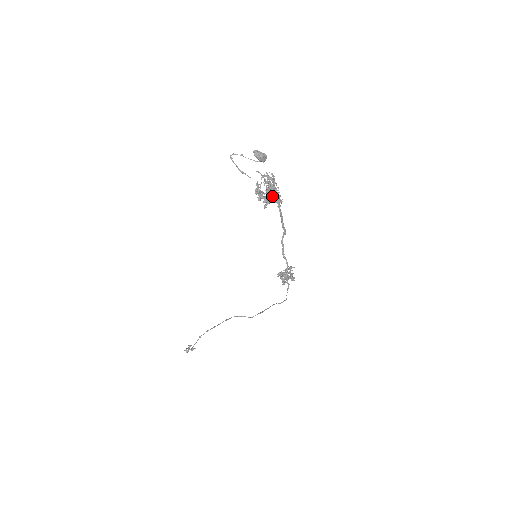
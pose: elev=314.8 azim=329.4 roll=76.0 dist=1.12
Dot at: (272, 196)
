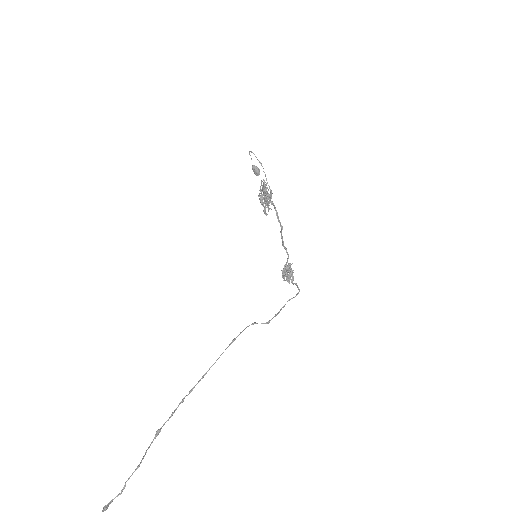
Dot at: (269, 198)
